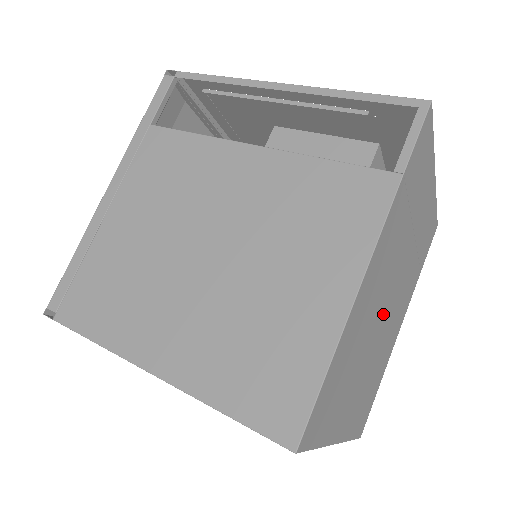
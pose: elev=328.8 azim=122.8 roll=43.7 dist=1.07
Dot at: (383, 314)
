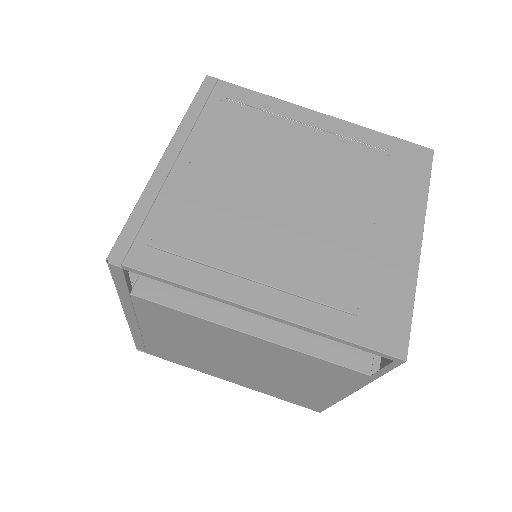
Dot at: occluded
